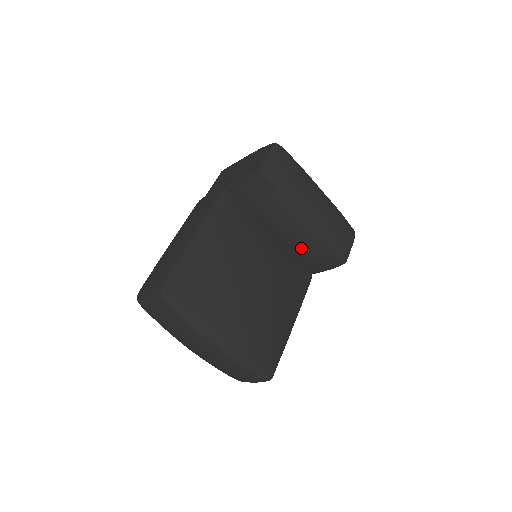
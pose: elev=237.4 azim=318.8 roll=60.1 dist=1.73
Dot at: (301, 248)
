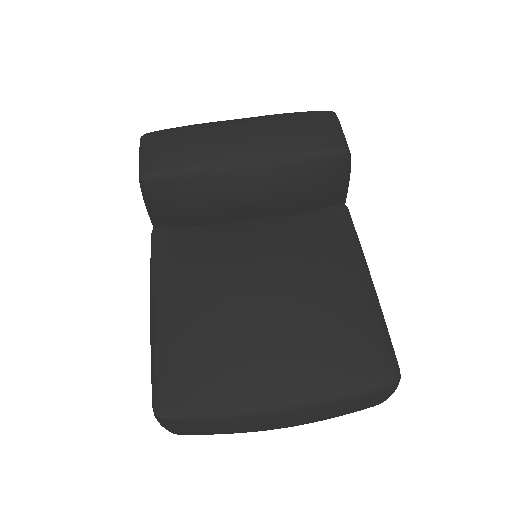
Dot at: (285, 197)
